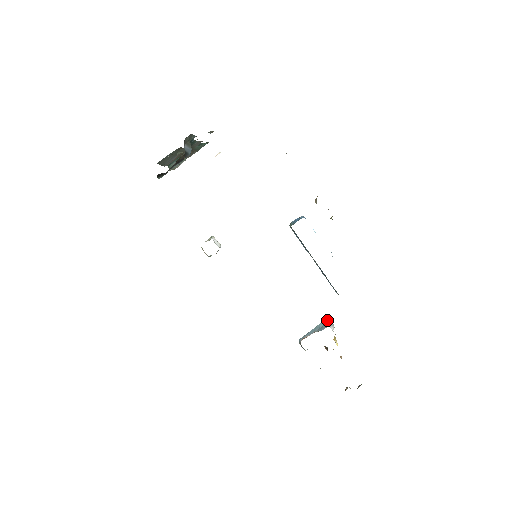
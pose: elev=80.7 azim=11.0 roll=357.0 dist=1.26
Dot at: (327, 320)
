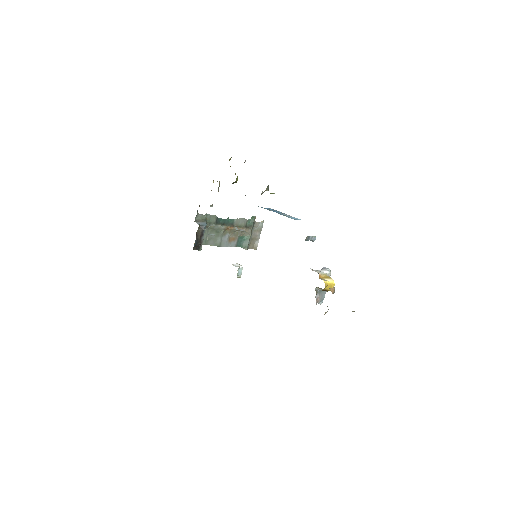
Dot at: (322, 268)
